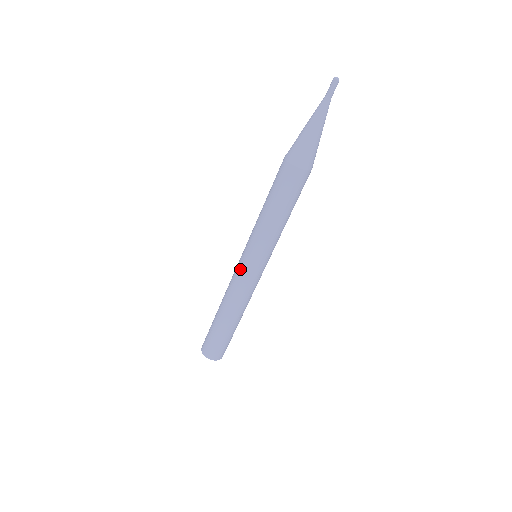
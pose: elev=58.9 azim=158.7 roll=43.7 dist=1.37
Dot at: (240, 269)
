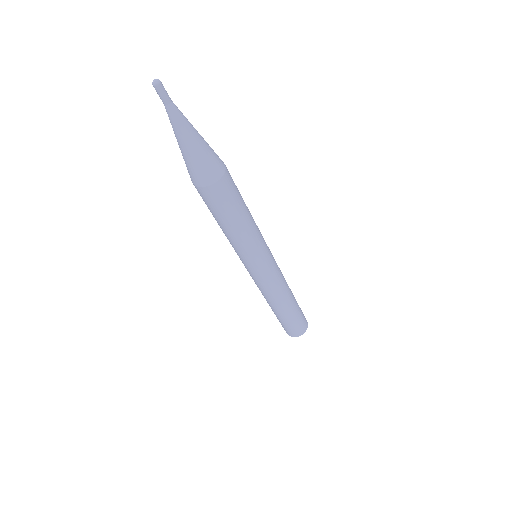
Dot at: occluded
